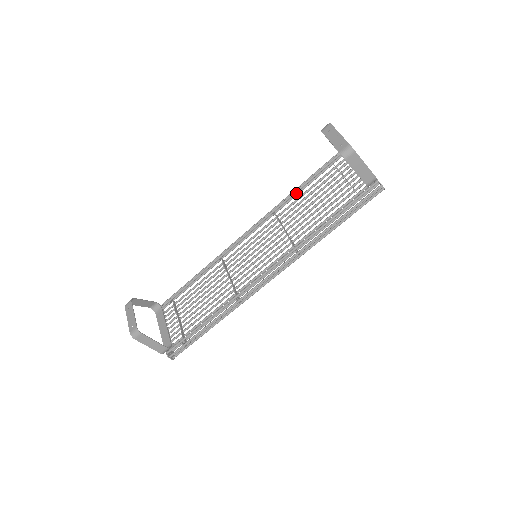
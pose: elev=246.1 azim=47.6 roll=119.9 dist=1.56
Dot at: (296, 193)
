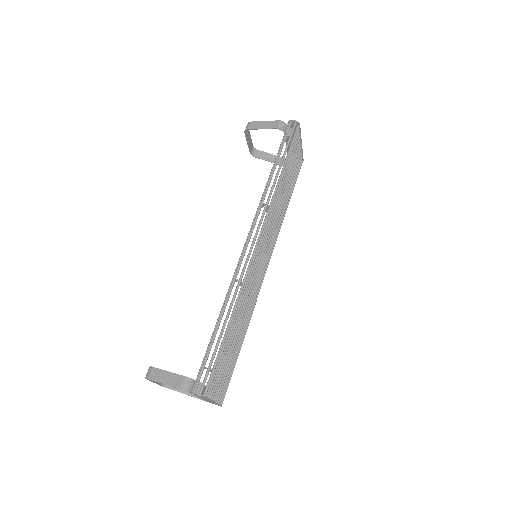
Dot at: occluded
